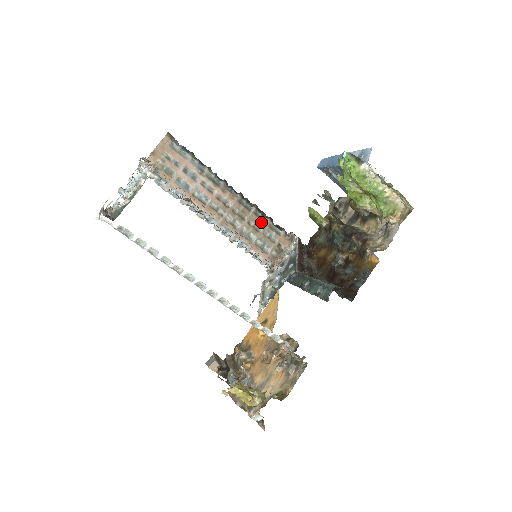
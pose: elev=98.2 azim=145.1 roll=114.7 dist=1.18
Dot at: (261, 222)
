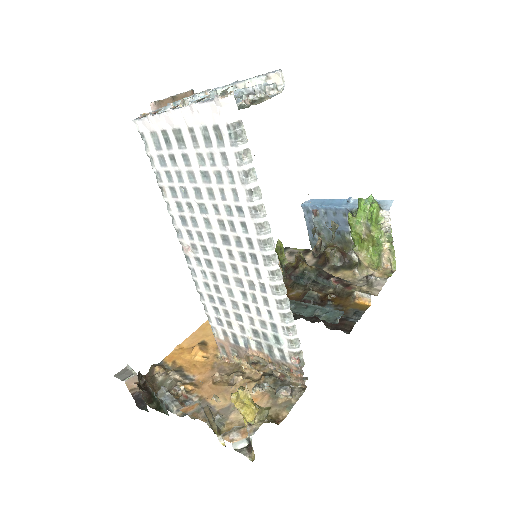
Dot at: occluded
